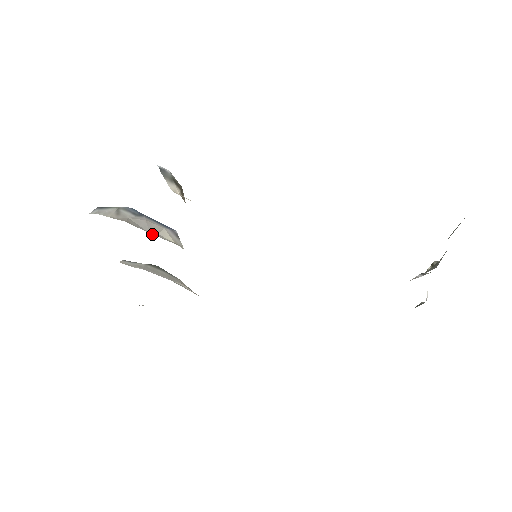
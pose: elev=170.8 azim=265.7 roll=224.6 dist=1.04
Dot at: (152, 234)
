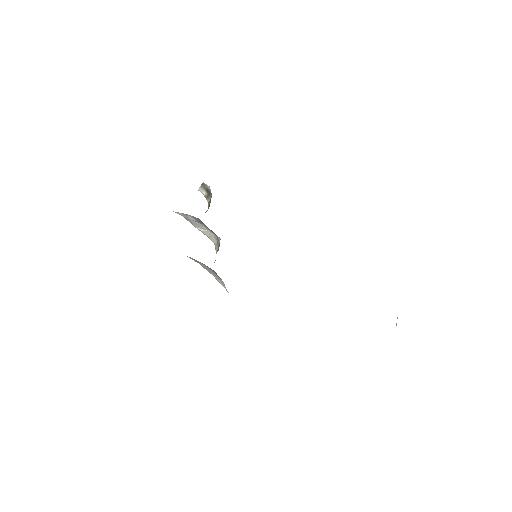
Dot at: occluded
